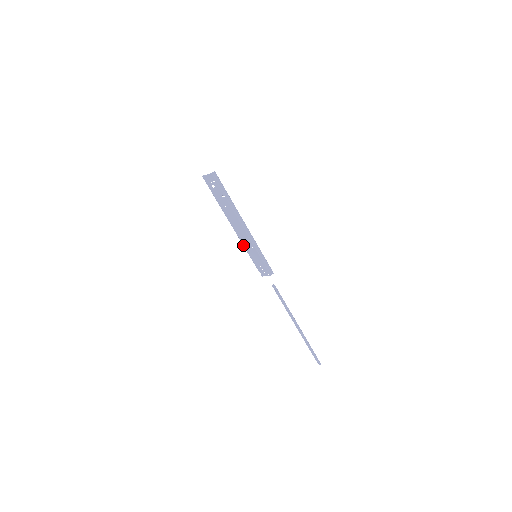
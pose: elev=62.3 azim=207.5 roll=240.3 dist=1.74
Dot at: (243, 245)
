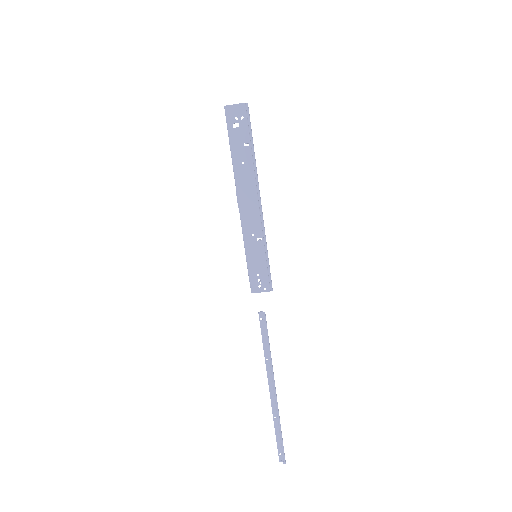
Dot at: (243, 234)
